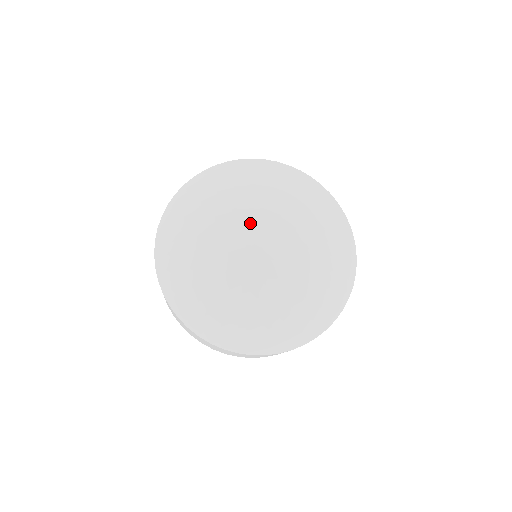
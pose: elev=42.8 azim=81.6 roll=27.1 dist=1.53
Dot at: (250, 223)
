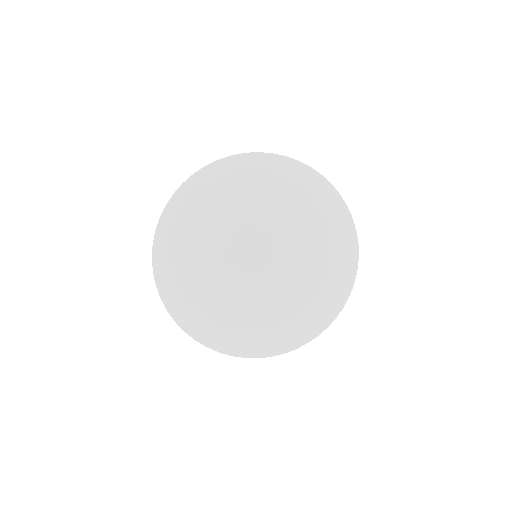
Dot at: (259, 242)
